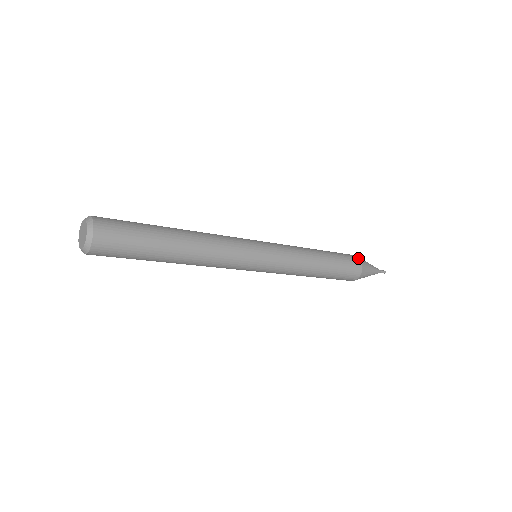
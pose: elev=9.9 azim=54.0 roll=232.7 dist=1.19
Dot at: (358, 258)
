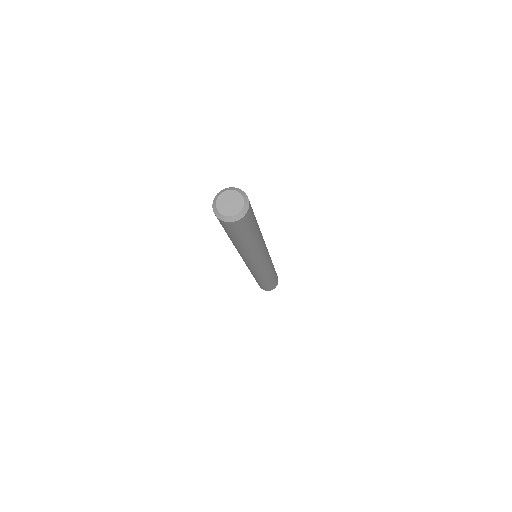
Dot at: occluded
